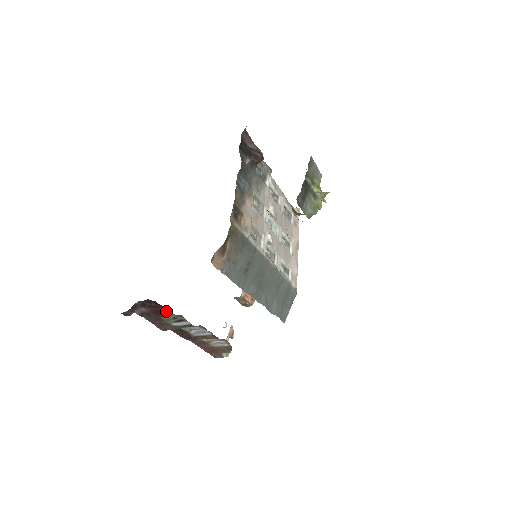
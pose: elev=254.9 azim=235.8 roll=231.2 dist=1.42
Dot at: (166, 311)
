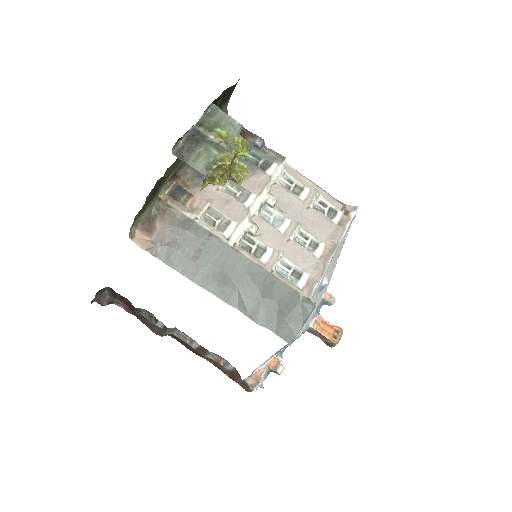
Dot at: (131, 303)
